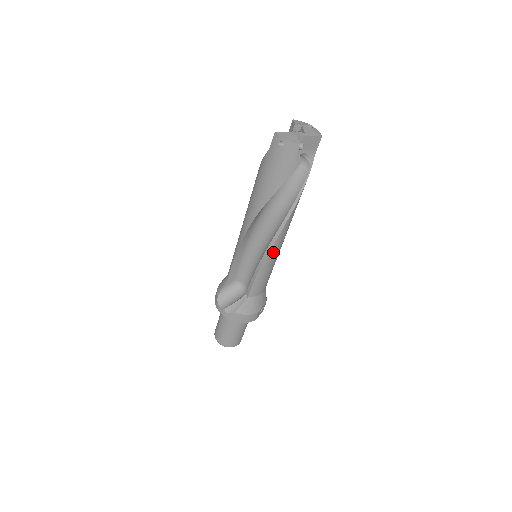
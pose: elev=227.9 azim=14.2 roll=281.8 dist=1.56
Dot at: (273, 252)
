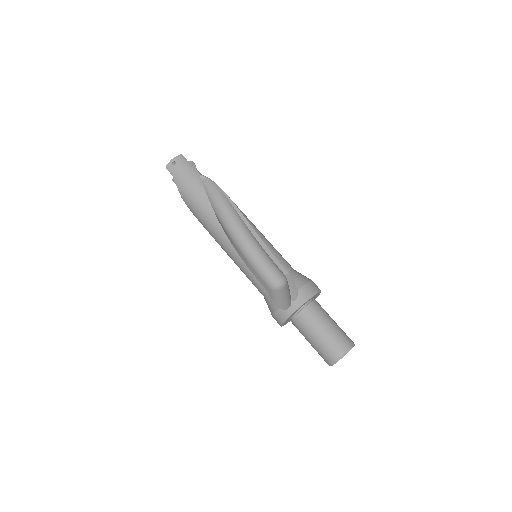
Dot at: (254, 227)
